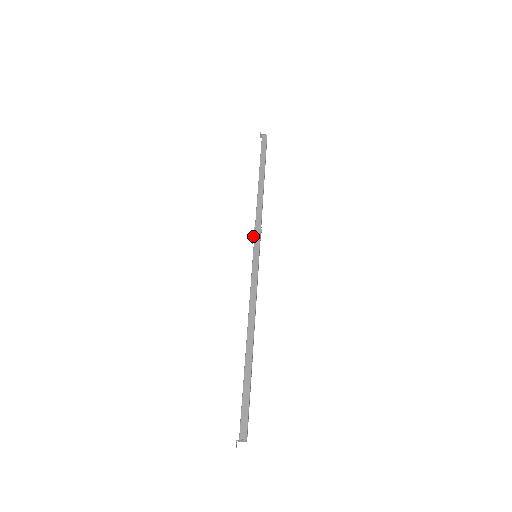
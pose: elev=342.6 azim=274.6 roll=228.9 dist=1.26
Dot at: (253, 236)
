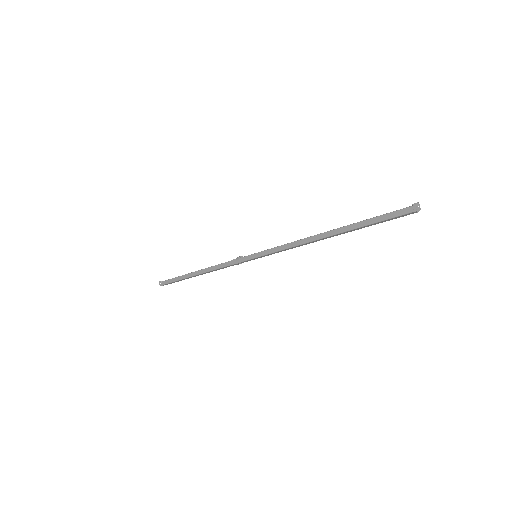
Dot at: (238, 258)
